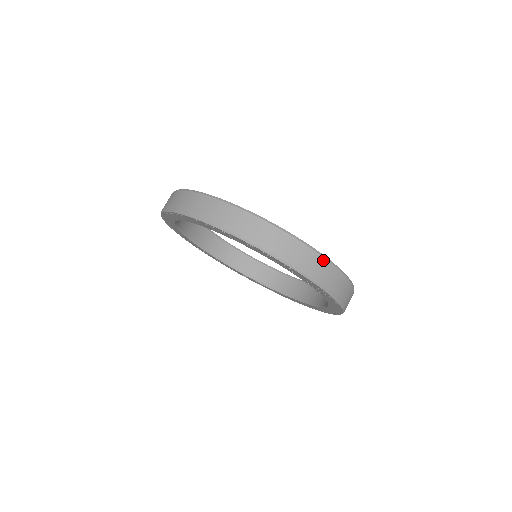
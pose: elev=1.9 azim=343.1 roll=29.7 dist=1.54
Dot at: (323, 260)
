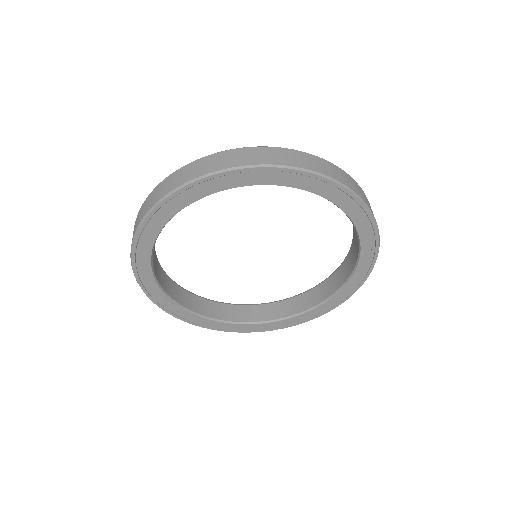
Dot at: occluded
